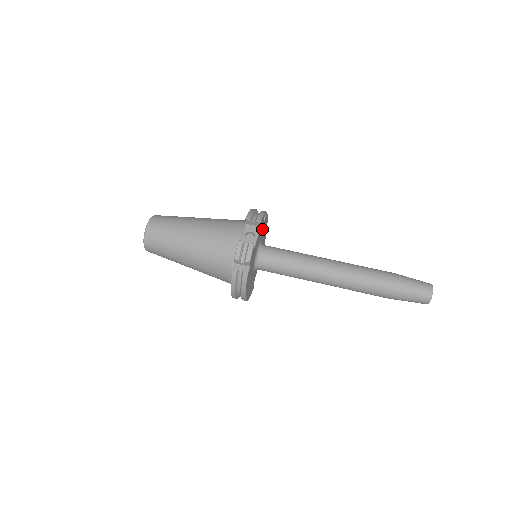
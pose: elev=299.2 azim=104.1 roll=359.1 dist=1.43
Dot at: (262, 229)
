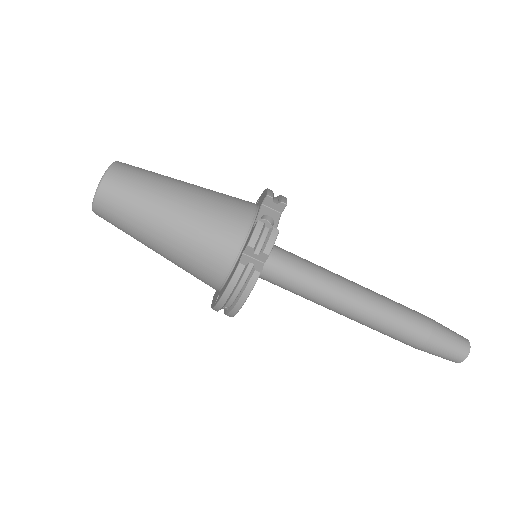
Dot at: occluded
